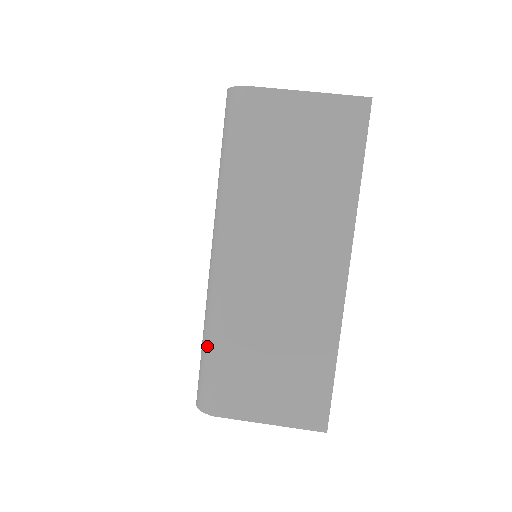
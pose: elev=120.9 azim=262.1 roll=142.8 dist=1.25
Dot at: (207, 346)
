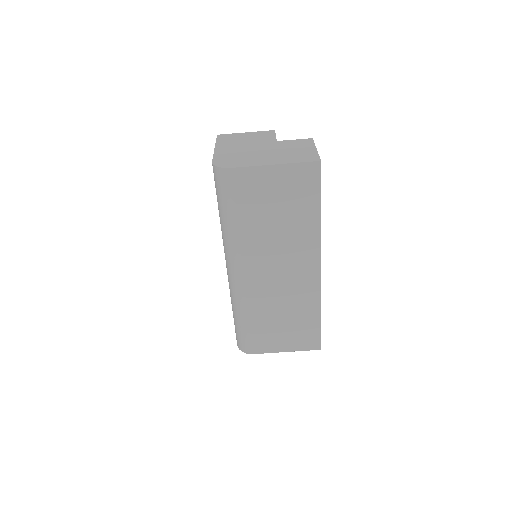
Dot at: (238, 320)
